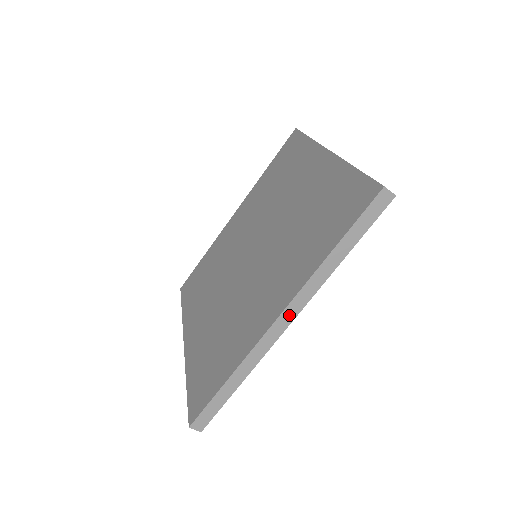
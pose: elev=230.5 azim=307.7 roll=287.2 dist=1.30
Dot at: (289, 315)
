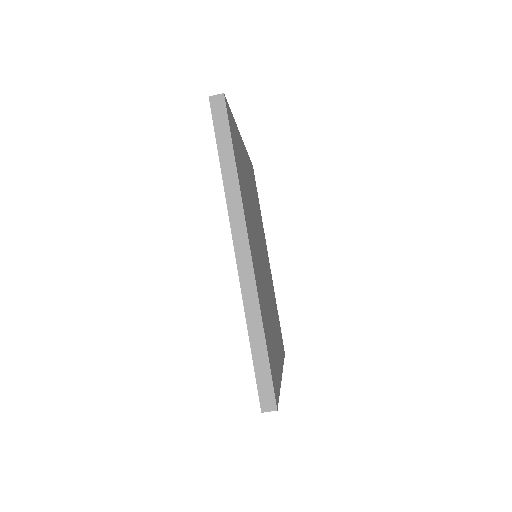
Dot at: (241, 242)
